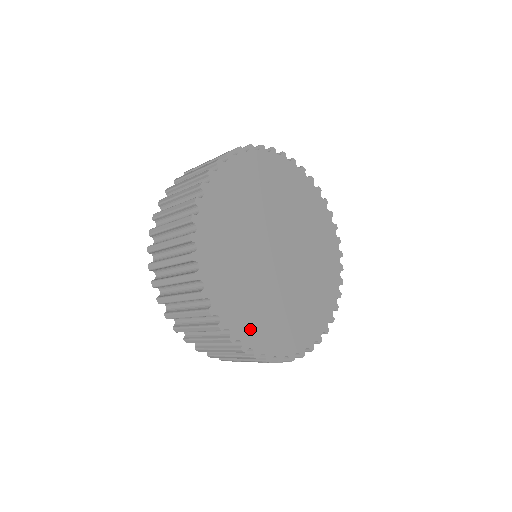
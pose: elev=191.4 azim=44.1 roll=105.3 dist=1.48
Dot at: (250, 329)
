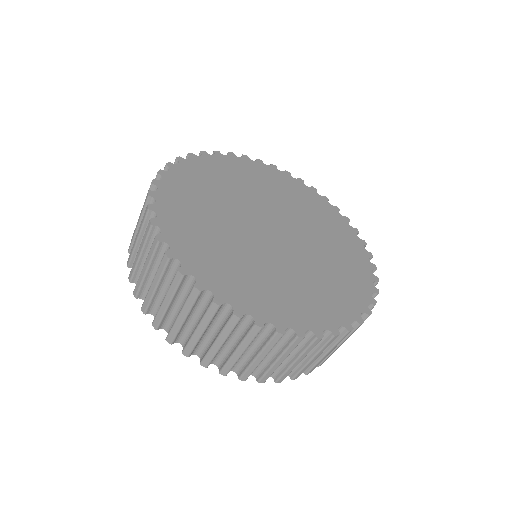
Dot at: (260, 303)
